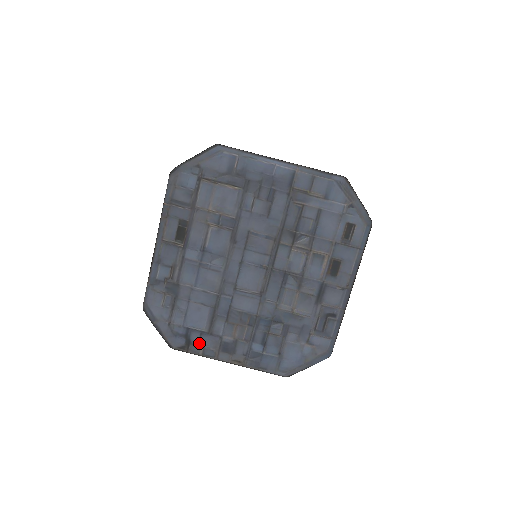
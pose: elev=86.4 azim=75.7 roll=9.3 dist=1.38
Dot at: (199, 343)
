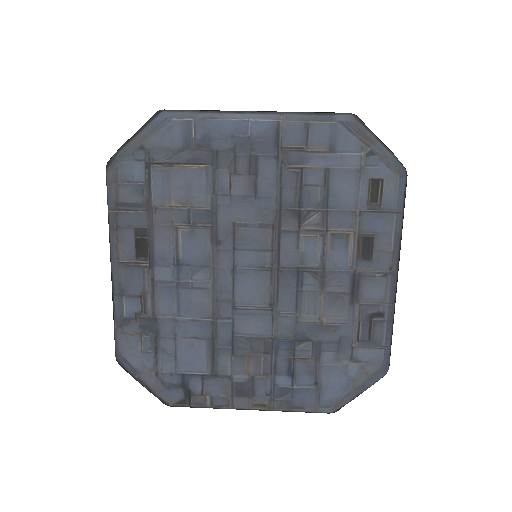
Dot at: (203, 391)
